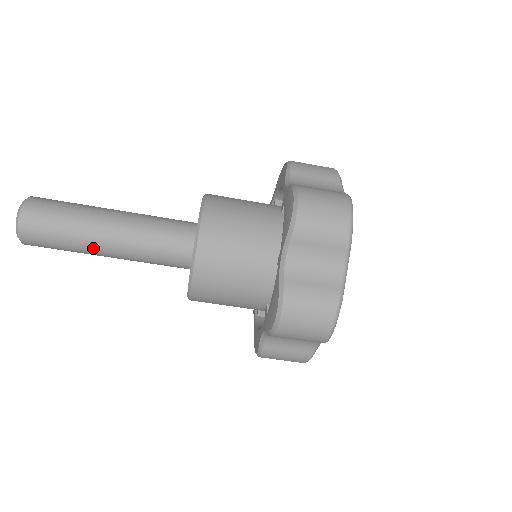
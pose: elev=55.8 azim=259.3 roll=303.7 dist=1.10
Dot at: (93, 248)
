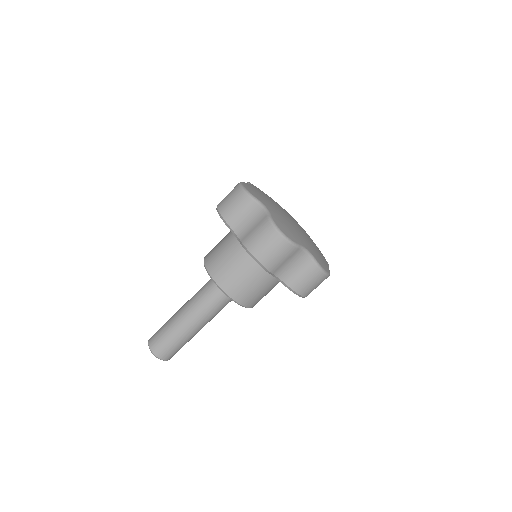
Dot at: occluded
